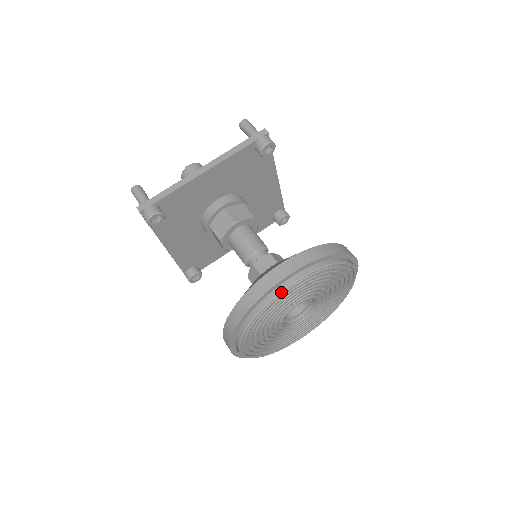
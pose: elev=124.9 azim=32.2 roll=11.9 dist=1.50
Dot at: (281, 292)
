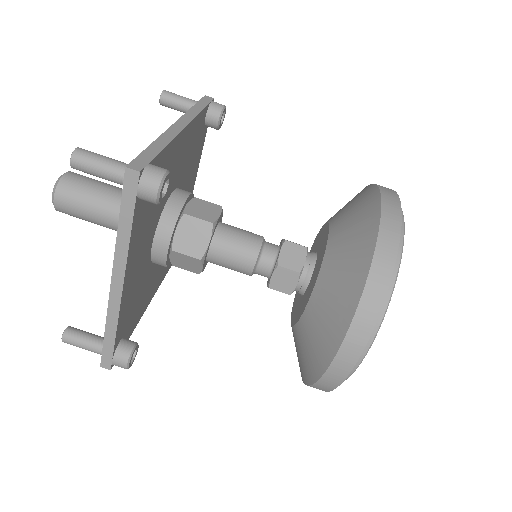
Dot at: (355, 370)
